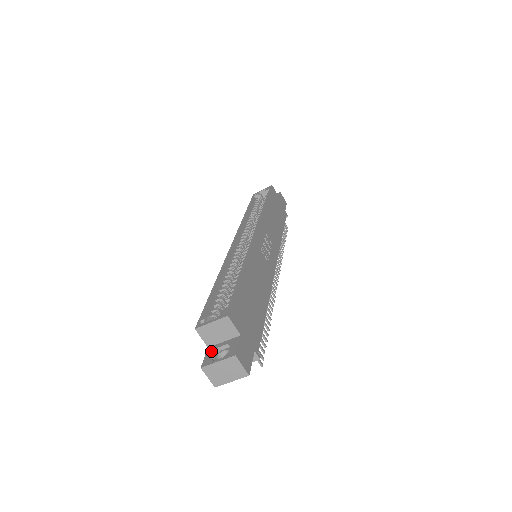
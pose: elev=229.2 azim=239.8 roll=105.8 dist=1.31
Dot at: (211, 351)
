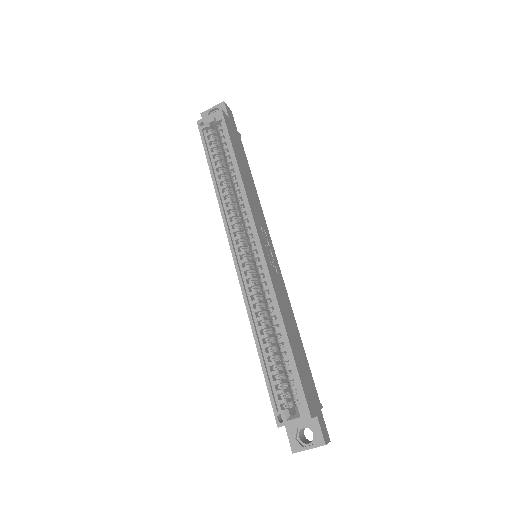
Dot at: (292, 432)
